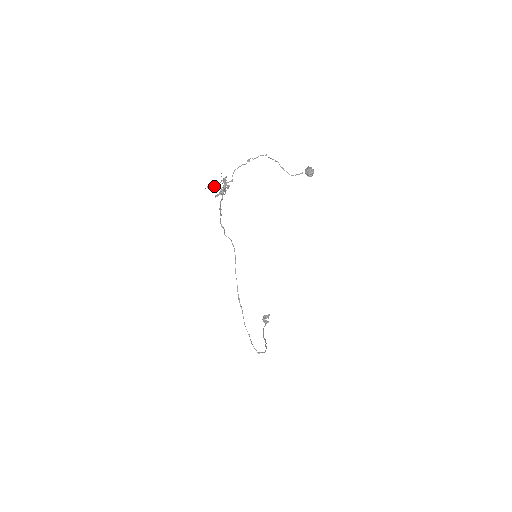
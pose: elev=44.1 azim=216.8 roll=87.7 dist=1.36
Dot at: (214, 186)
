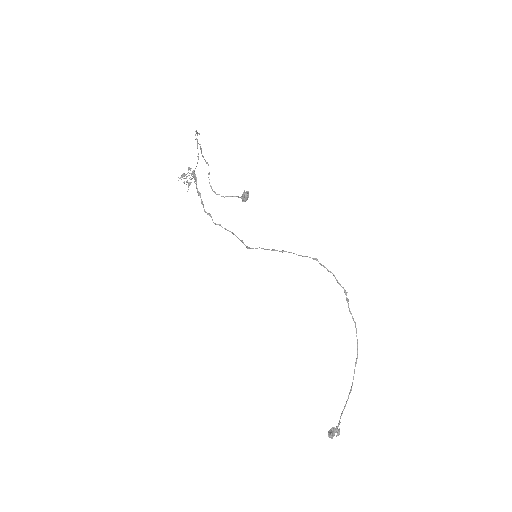
Dot at: (184, 176)
